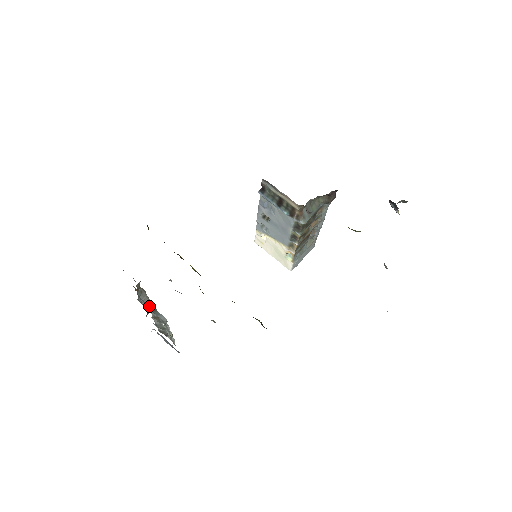
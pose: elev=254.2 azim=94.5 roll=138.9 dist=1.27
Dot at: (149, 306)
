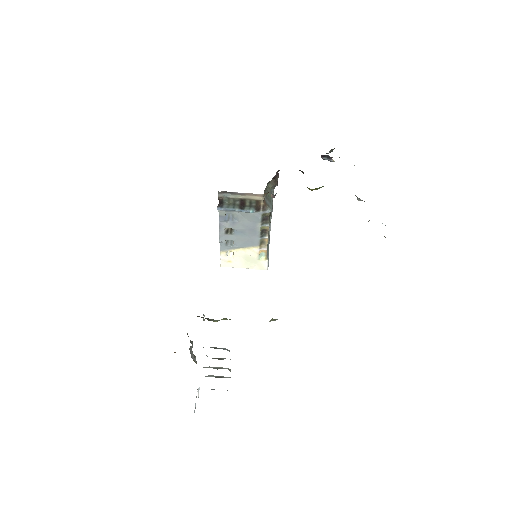
Dot at: occluded
